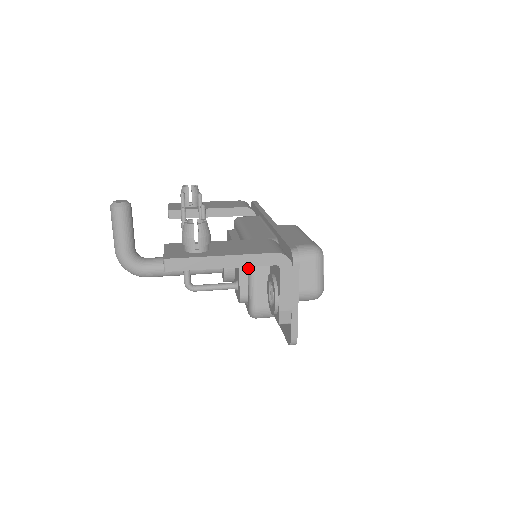
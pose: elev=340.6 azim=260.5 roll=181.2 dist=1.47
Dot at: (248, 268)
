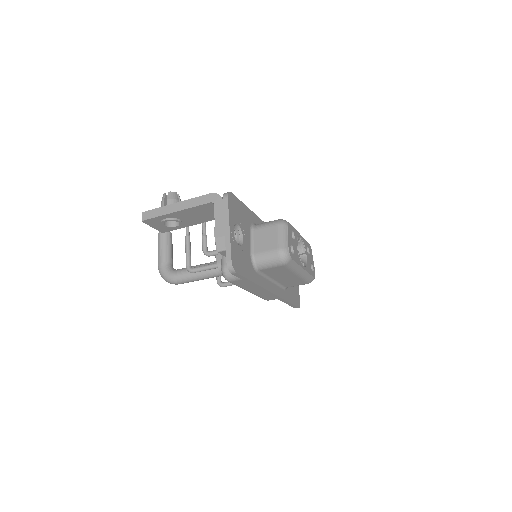
Dot at: occluded
